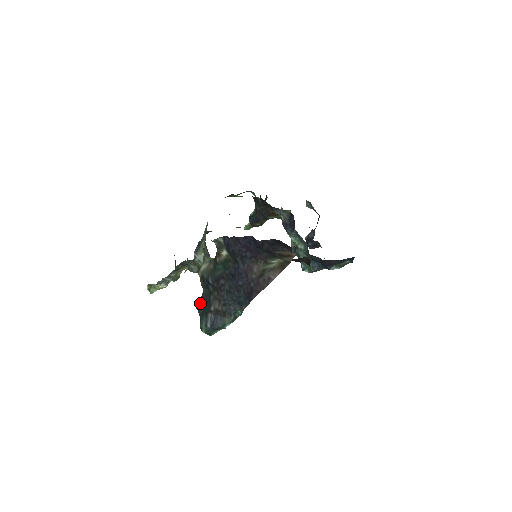
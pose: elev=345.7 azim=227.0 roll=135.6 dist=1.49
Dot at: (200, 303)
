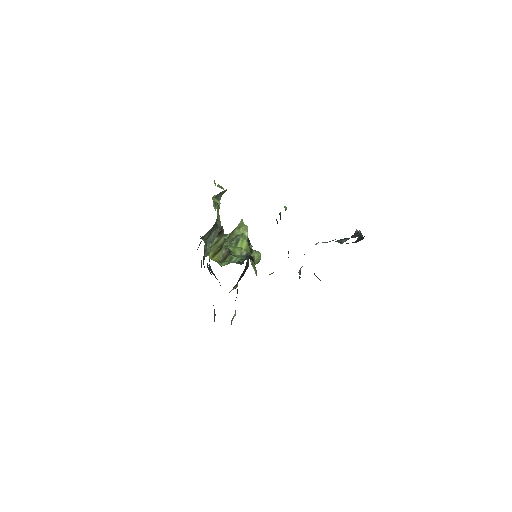
Dot at: occluded
